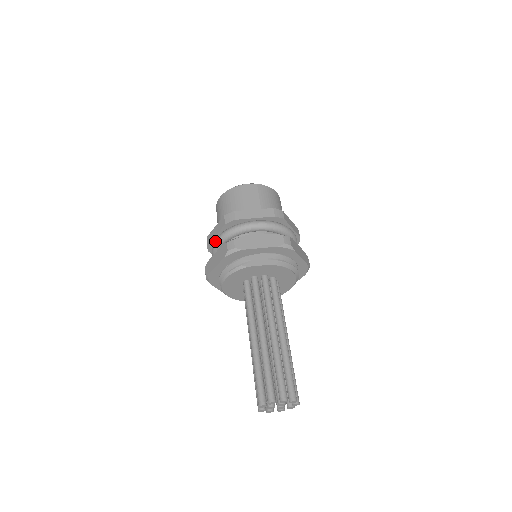
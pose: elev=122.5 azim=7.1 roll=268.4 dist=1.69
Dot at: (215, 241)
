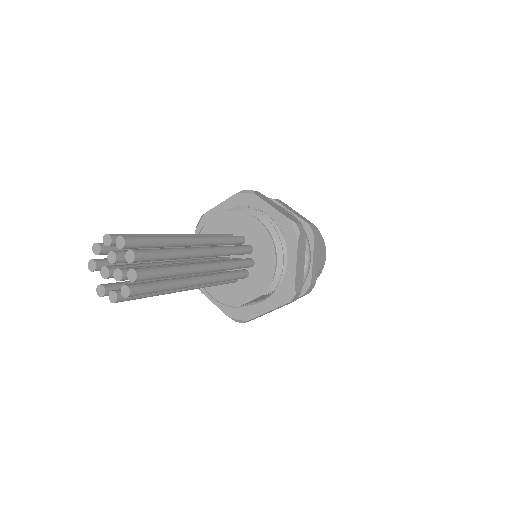
Dot at: occluded
